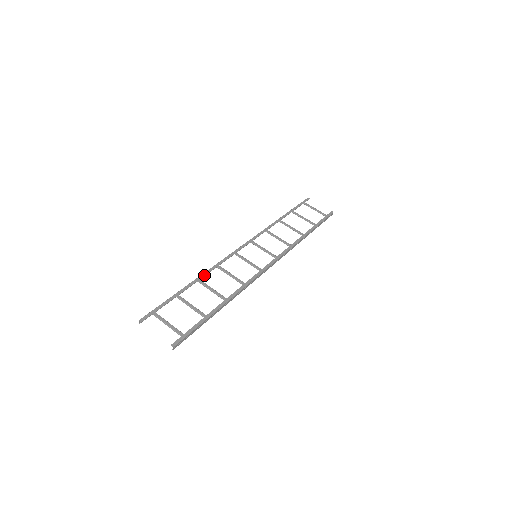
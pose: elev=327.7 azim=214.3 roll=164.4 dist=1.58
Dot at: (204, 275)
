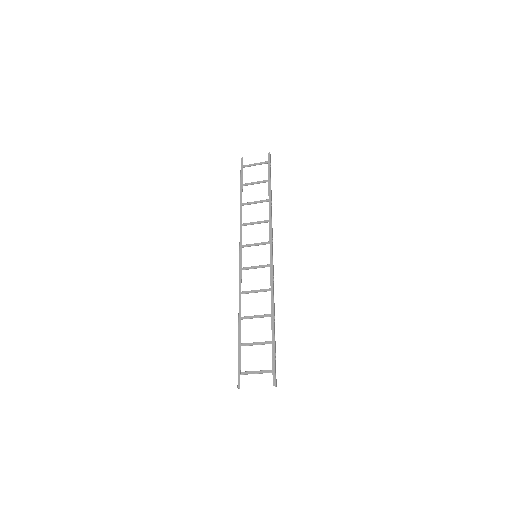
Dot at: (240, 310)
